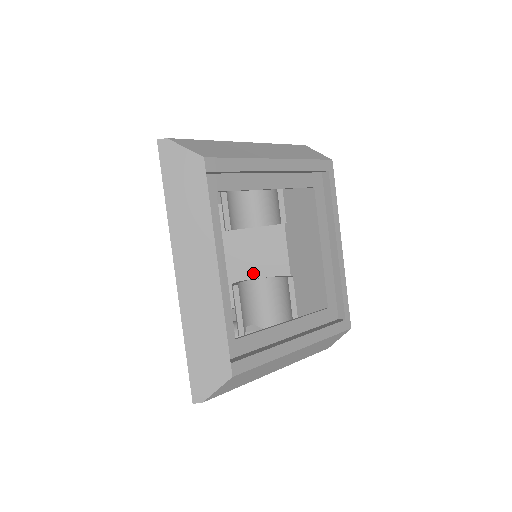
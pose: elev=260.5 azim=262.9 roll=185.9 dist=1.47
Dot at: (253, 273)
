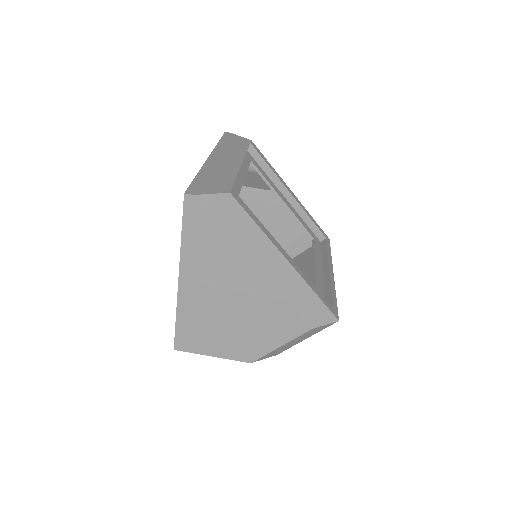
Dot at: occluded
